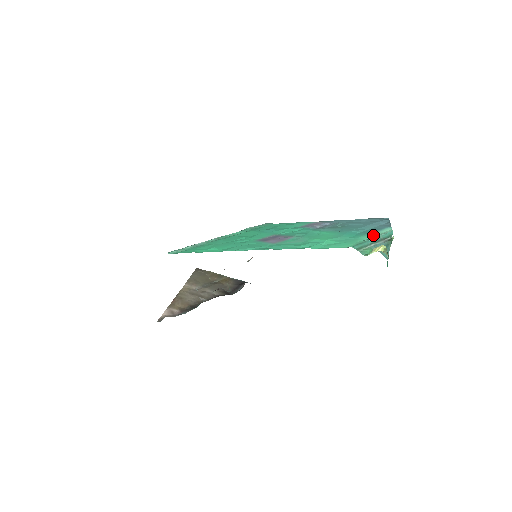
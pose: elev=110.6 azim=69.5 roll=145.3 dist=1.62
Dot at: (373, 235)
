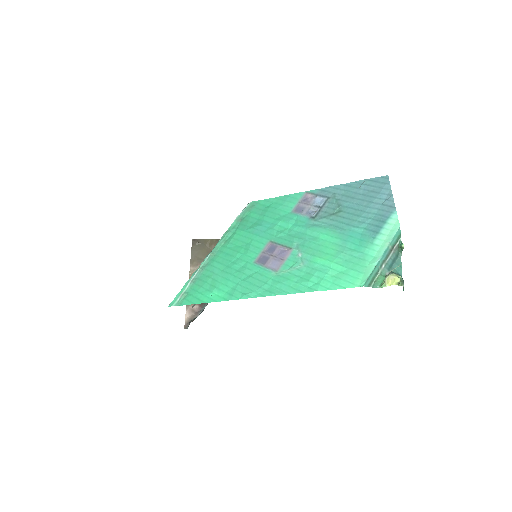
Dot at: (380, 242)
